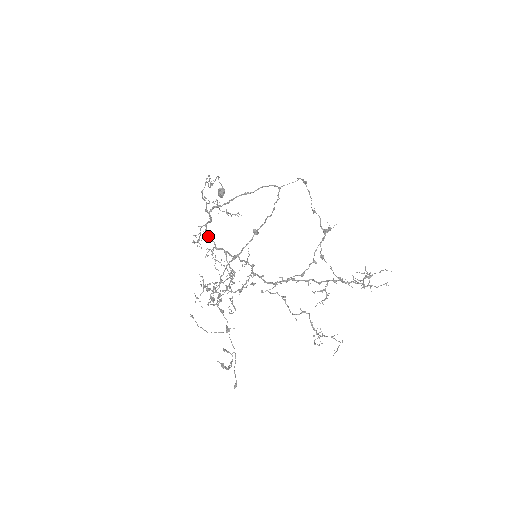
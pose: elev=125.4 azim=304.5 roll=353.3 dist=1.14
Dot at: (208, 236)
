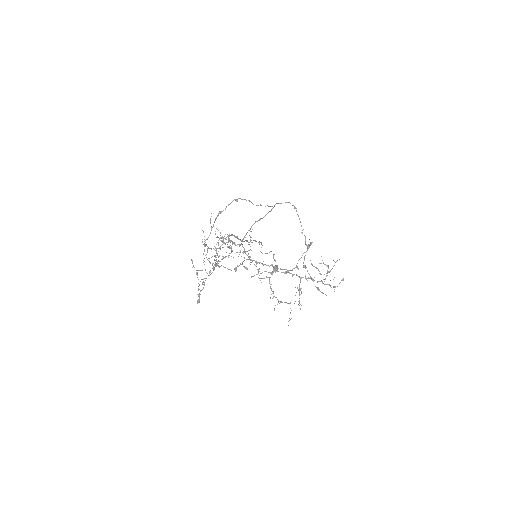
Dot at: (227, 236)
